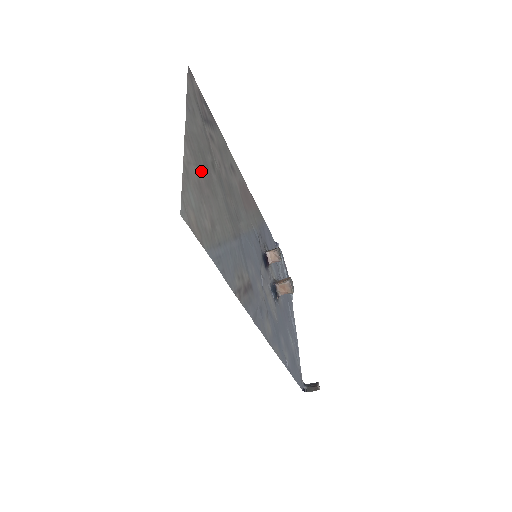
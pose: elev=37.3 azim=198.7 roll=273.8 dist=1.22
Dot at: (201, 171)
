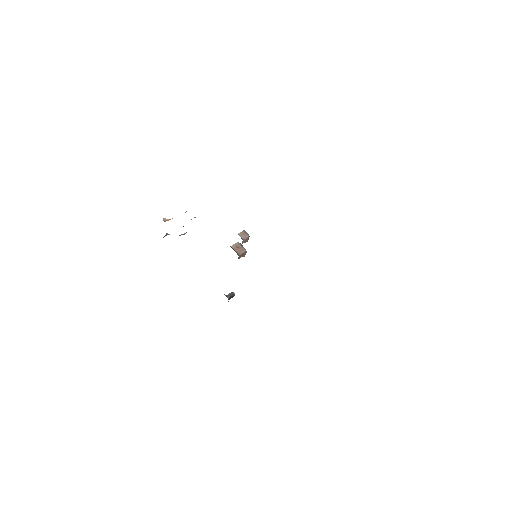
Dot at: occluded
